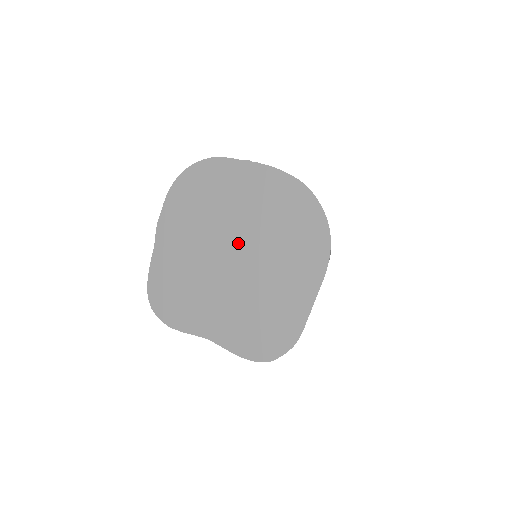
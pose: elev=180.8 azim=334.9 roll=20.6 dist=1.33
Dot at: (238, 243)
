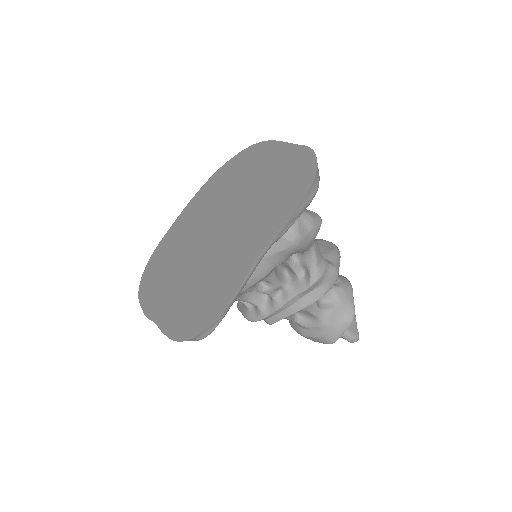
Dot at: (212, 221)
